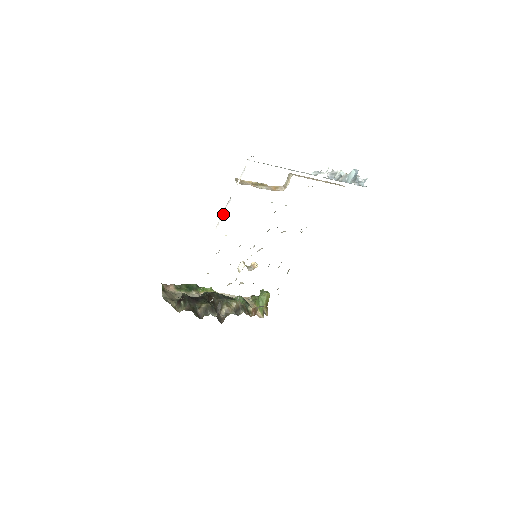
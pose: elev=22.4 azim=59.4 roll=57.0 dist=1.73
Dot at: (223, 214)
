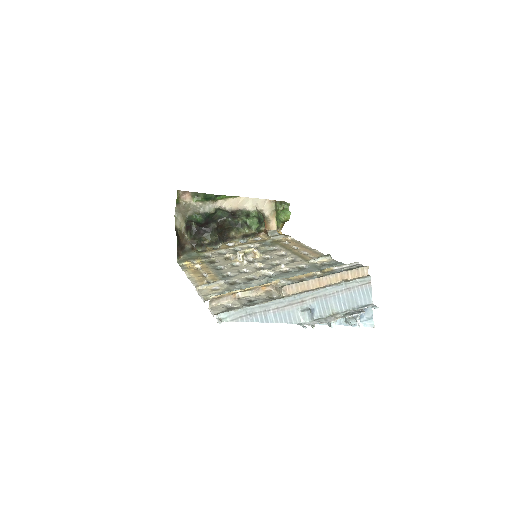
Dot at: occluded
